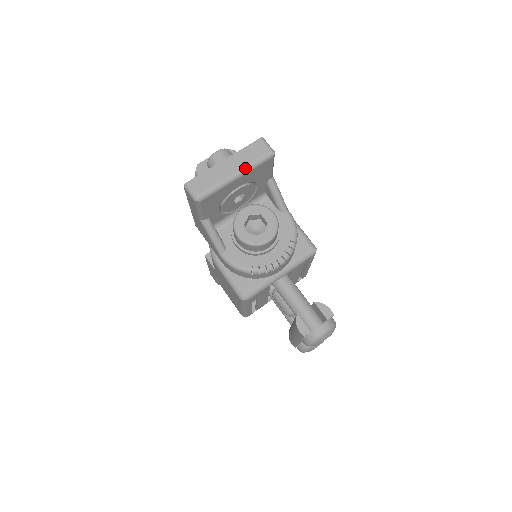
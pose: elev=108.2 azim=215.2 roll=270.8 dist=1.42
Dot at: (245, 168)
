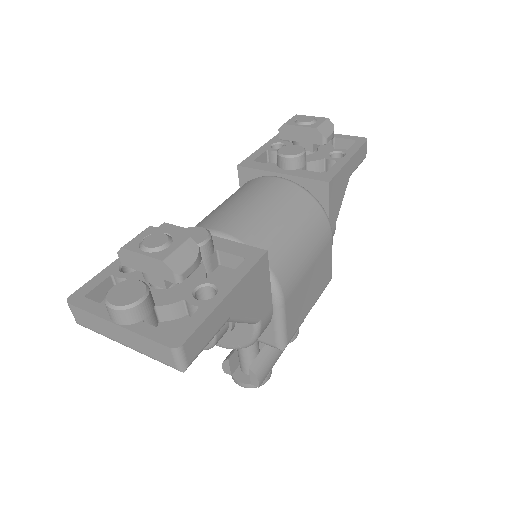
Dot at: (138, 351)
